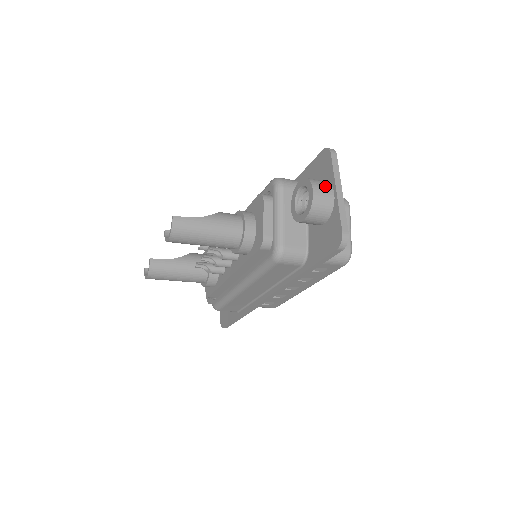
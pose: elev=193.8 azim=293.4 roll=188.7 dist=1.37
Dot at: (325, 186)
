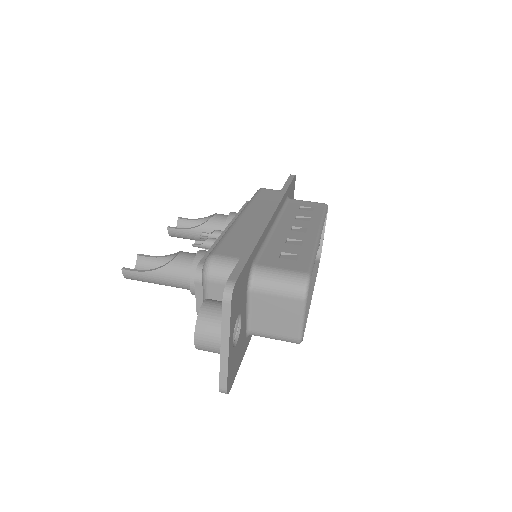
Dot at: (212, 335)
